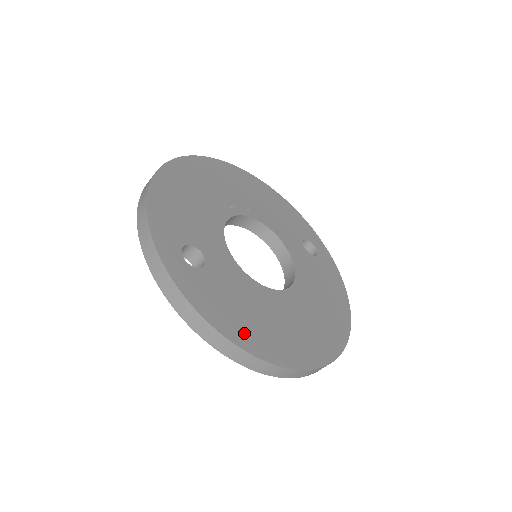
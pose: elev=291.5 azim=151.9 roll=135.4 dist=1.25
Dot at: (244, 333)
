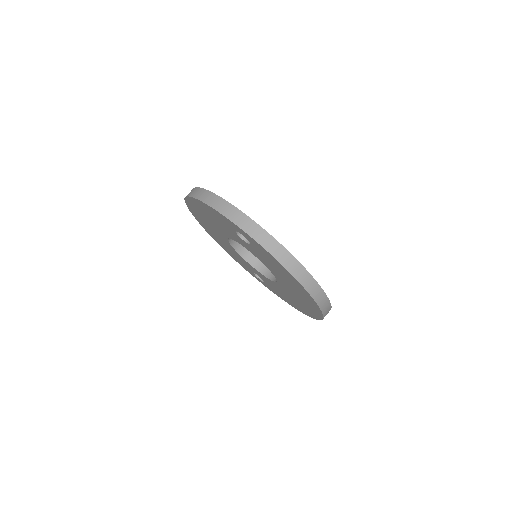
Dot at: occluded
